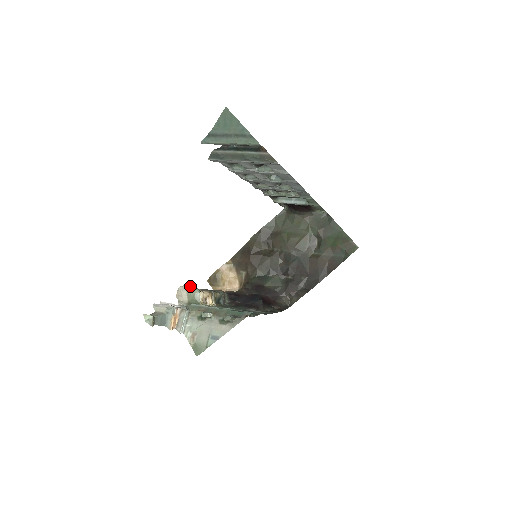
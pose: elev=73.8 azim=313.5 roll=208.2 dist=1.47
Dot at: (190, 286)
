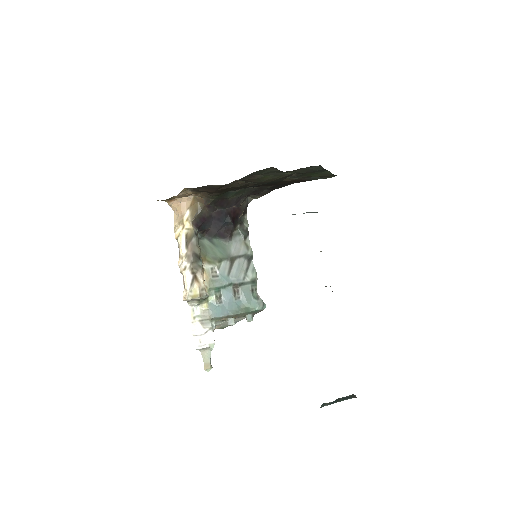
Dot at: (199, 298)
